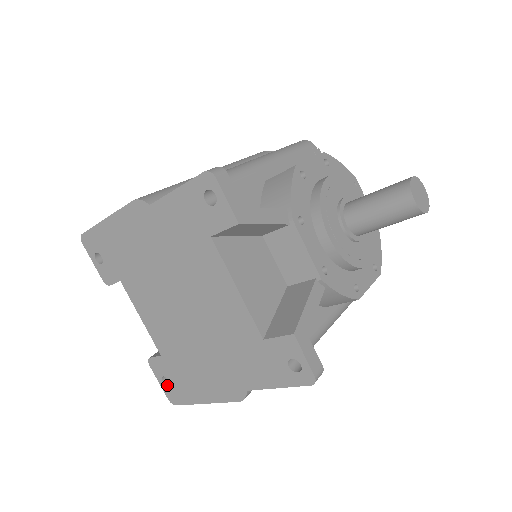
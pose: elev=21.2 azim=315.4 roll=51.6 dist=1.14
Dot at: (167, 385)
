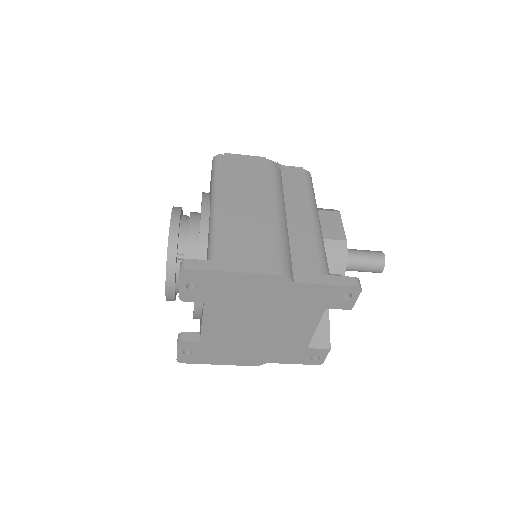
Dot at: (185, 354)
